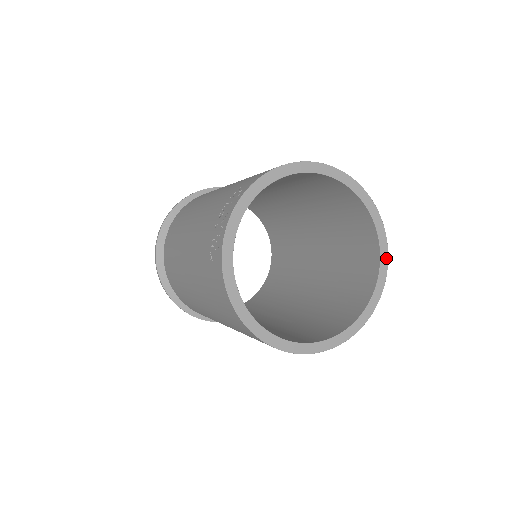
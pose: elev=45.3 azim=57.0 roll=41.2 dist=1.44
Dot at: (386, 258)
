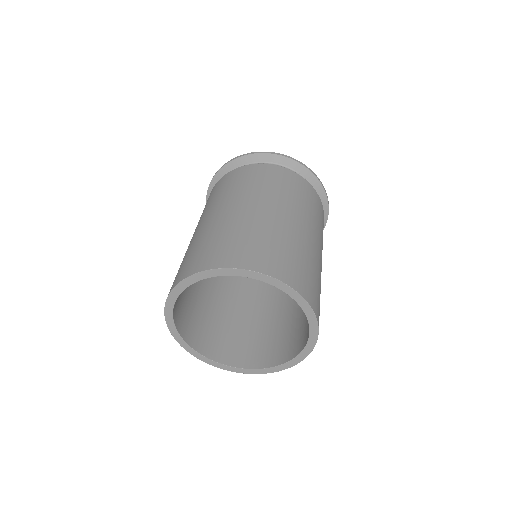
Dot at: (302, 299)
